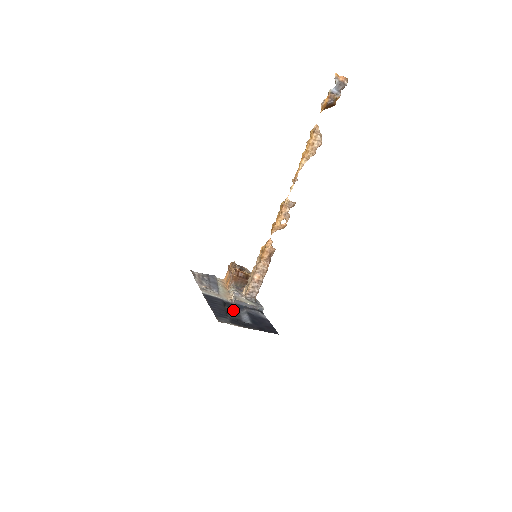
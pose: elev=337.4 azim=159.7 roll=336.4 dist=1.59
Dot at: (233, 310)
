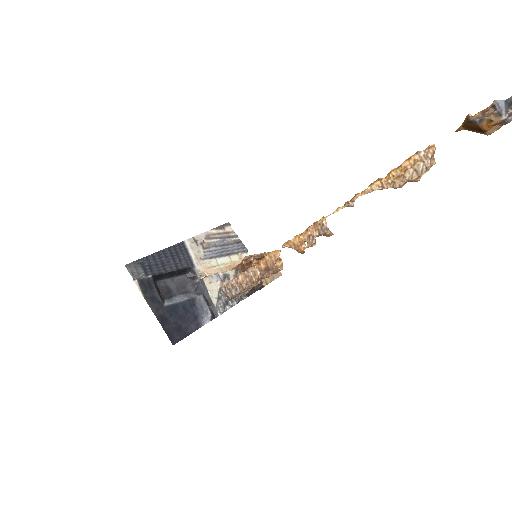
Dot at: (190, 284)
